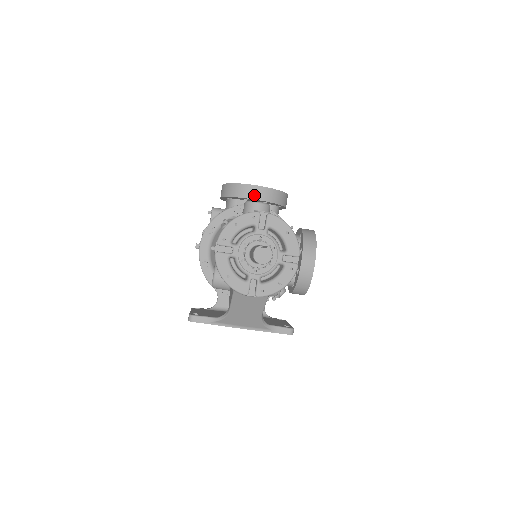
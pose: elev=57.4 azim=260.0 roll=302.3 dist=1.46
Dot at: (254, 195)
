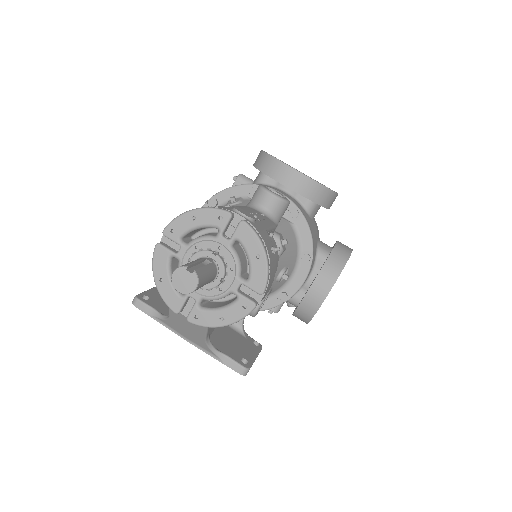
Dot at: (284, 179)
